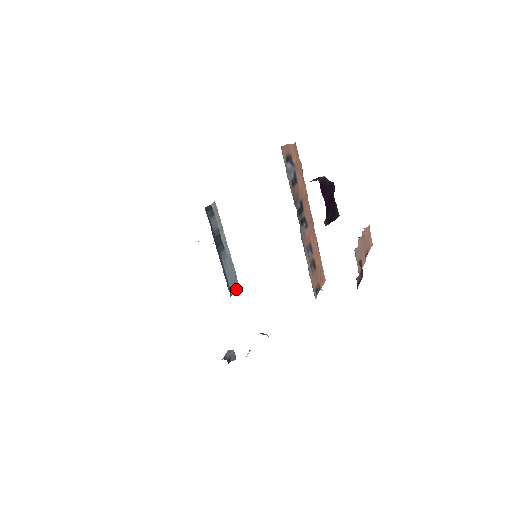
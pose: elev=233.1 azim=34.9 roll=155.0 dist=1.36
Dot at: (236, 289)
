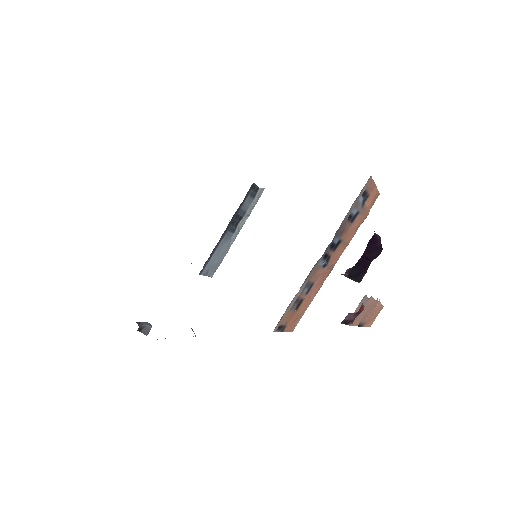
Dot at: (209, 275)
